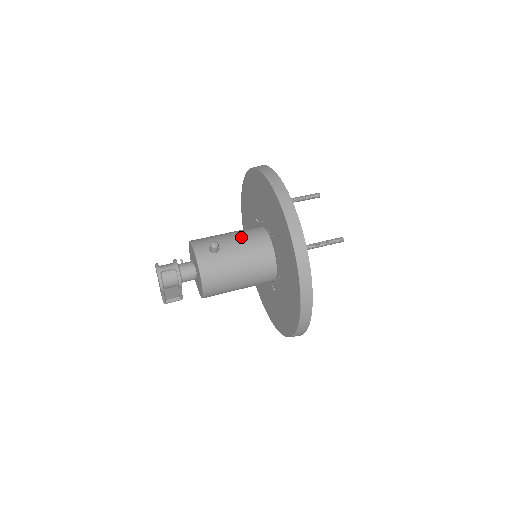
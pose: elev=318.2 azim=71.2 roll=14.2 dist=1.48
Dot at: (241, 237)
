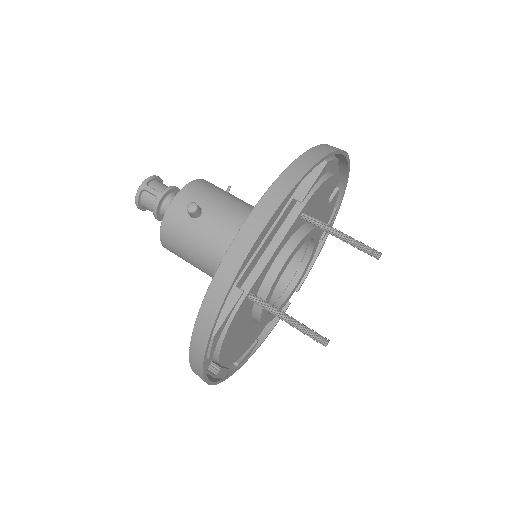
Dot at: (236, 223)
